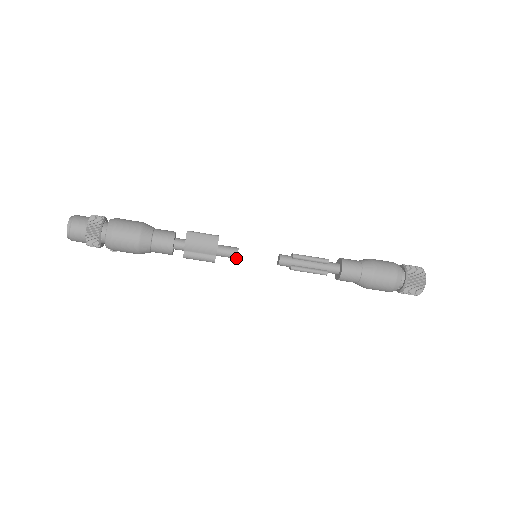
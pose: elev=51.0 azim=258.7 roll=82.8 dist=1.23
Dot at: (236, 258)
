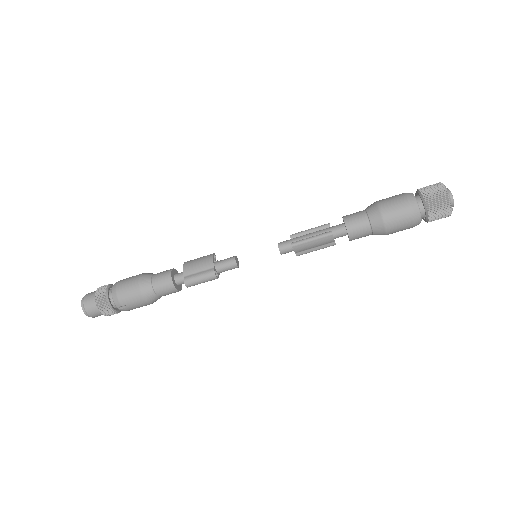
Dot at: (236, 264)
